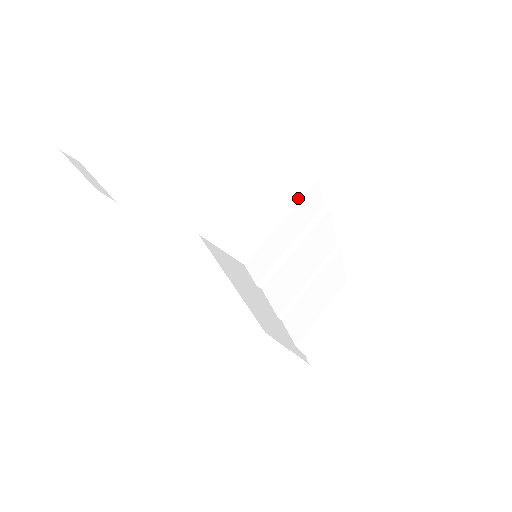
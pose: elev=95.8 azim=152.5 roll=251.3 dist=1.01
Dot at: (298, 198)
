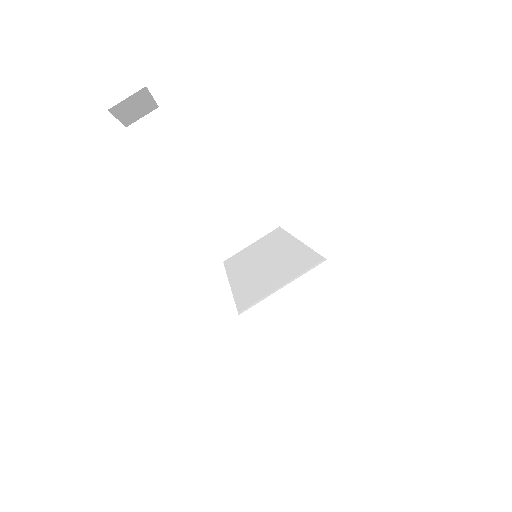
Dot at: (330, 316)
